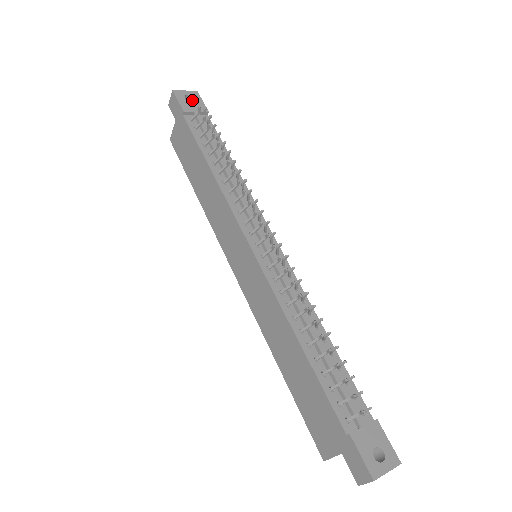
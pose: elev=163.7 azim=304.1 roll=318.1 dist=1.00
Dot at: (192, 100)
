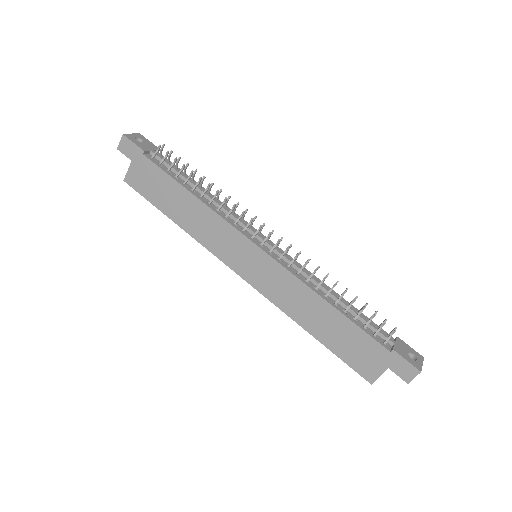
Dot at: (140, 141)
